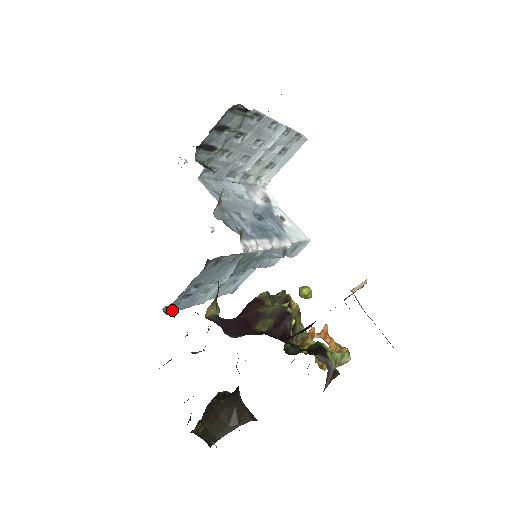
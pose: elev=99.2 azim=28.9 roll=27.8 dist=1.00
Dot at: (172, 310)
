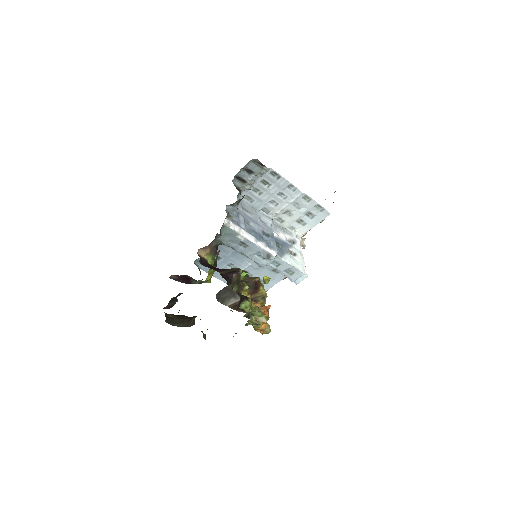
Dot at: (202, 268)
